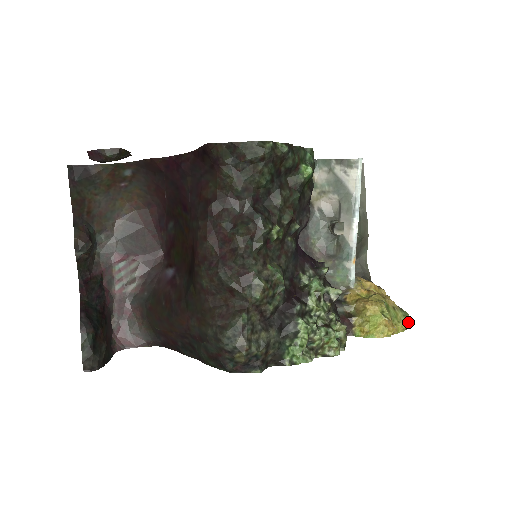
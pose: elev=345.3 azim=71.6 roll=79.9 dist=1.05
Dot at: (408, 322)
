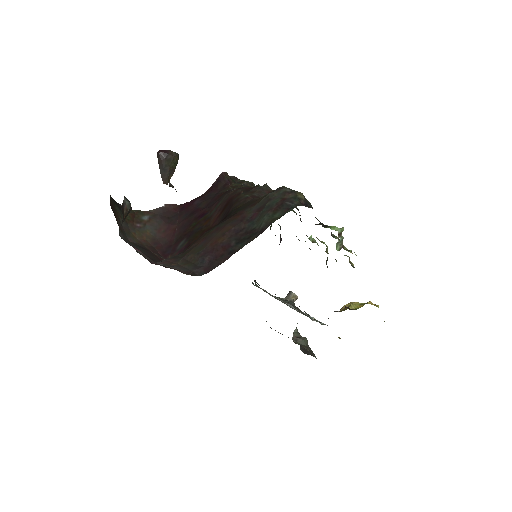
Dot at: occluded
